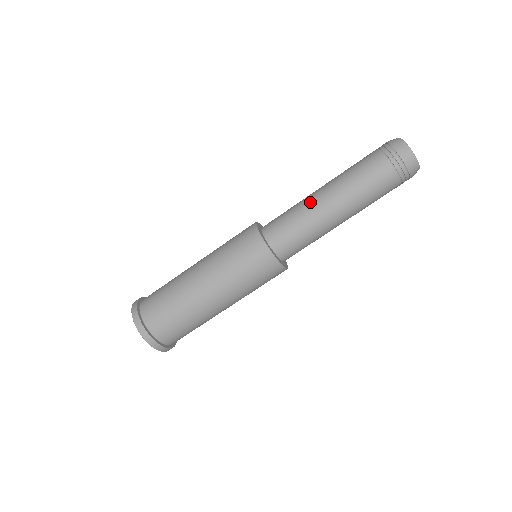
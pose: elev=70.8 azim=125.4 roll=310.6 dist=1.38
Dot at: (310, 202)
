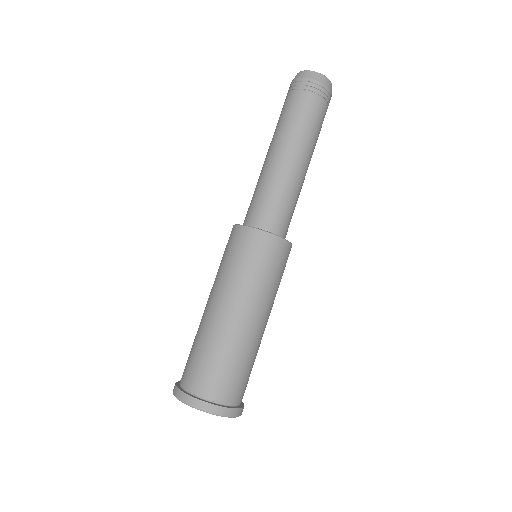
Dot at: occluded
